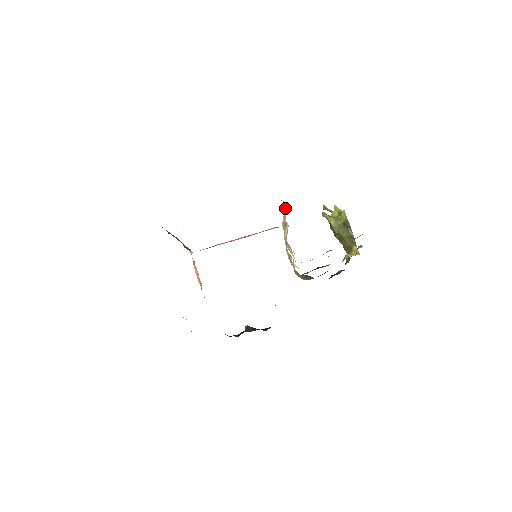
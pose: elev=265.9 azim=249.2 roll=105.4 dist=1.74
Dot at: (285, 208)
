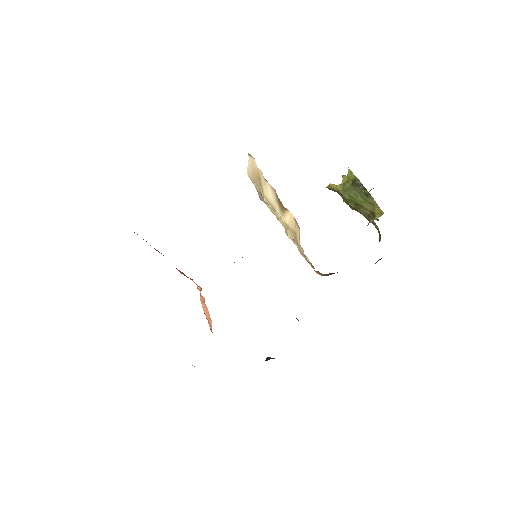
Dot at: (253, 162)
